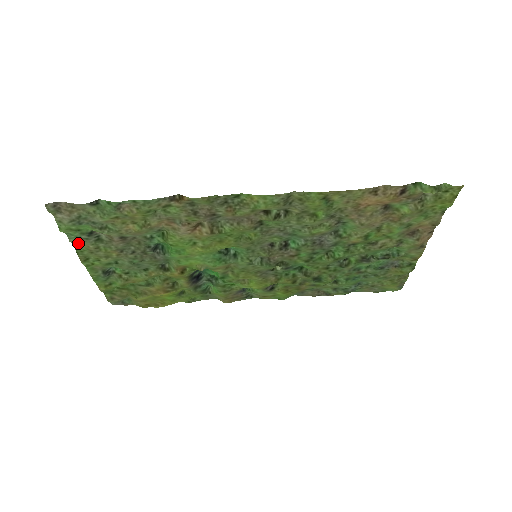
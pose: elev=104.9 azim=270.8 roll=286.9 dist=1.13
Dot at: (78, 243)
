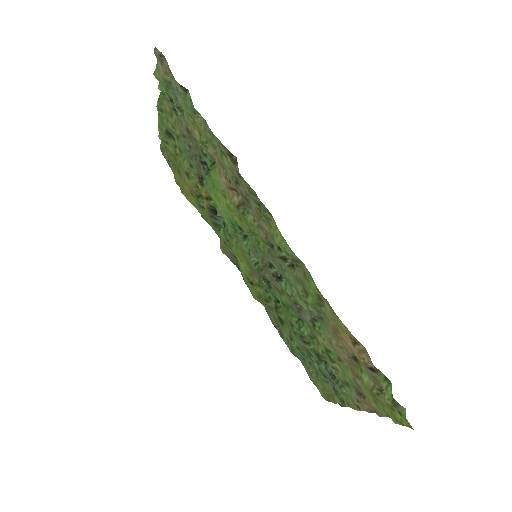
Dot at: (163, 95)
